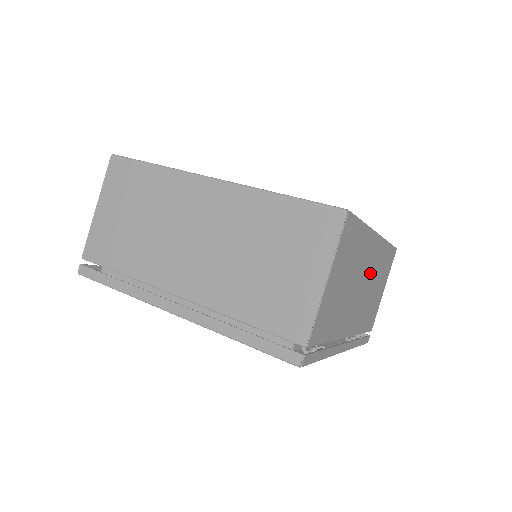
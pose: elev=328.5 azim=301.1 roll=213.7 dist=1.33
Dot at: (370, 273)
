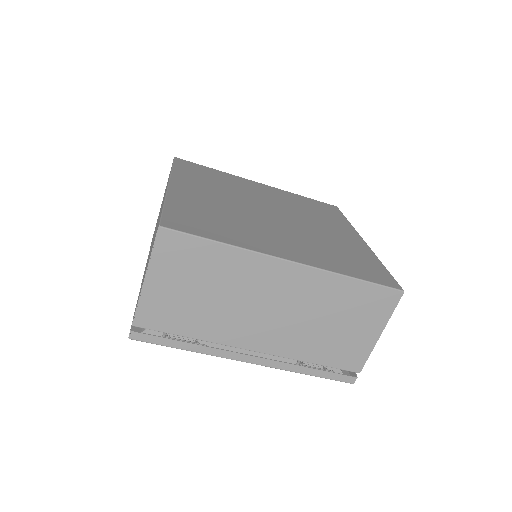
Dot at: (291, 300)
